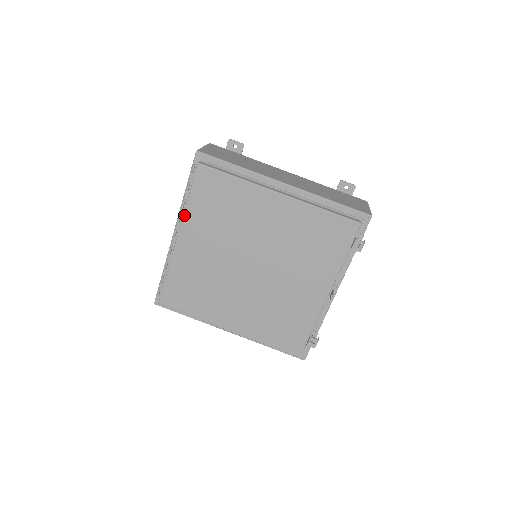
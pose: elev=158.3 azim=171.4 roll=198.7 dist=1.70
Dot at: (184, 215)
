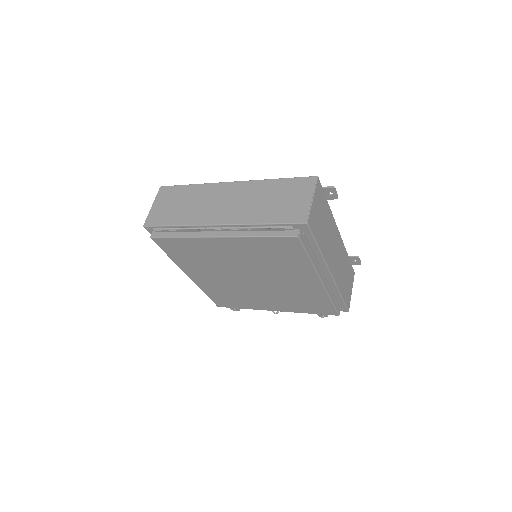
Dot at: (243, 237)
